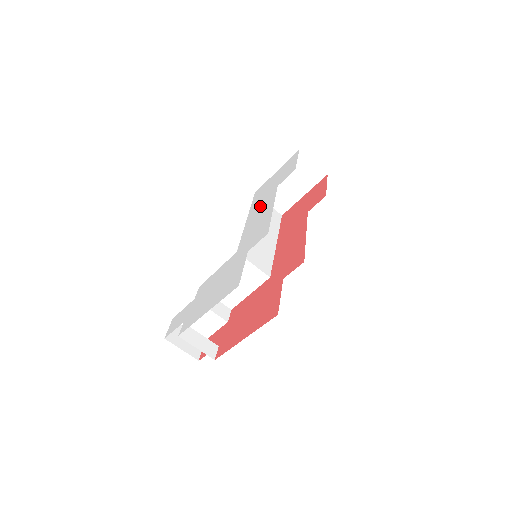
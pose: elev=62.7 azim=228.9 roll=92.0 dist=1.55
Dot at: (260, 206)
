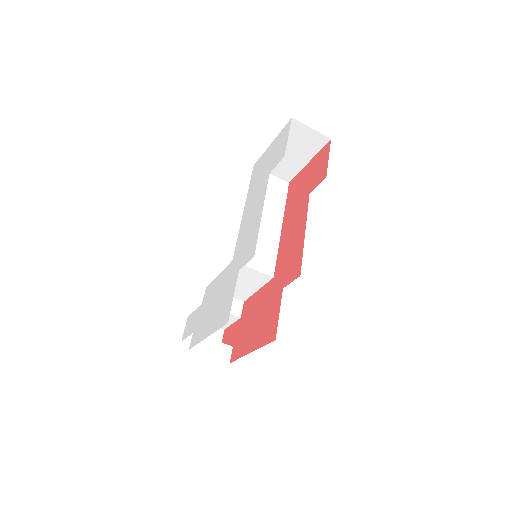
Dot at: (254, 197)
